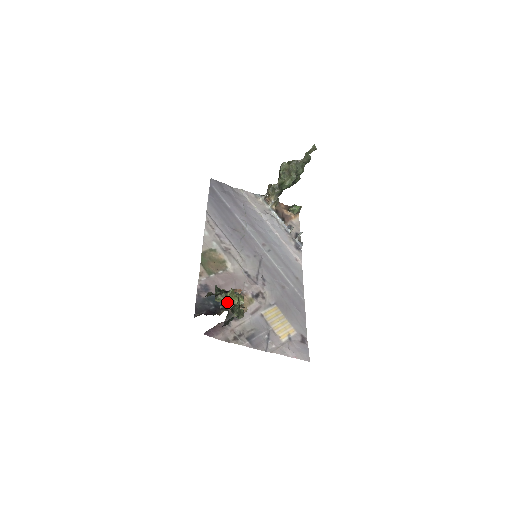
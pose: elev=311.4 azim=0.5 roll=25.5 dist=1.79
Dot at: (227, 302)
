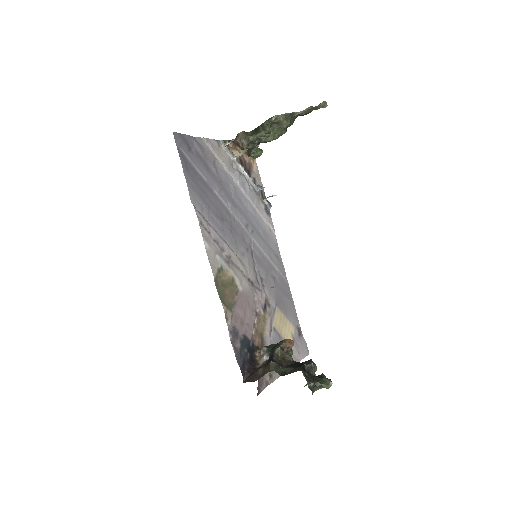
Dot at: occluded
